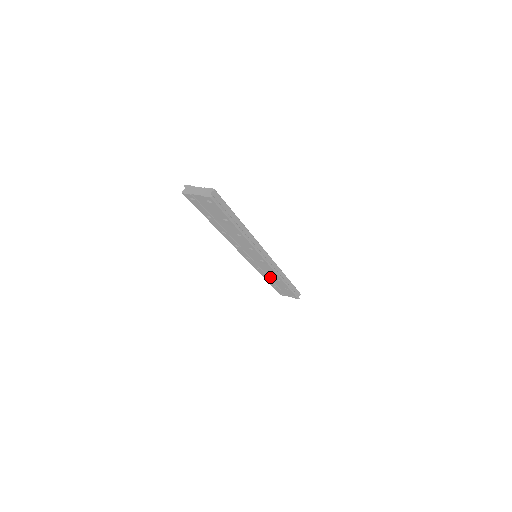
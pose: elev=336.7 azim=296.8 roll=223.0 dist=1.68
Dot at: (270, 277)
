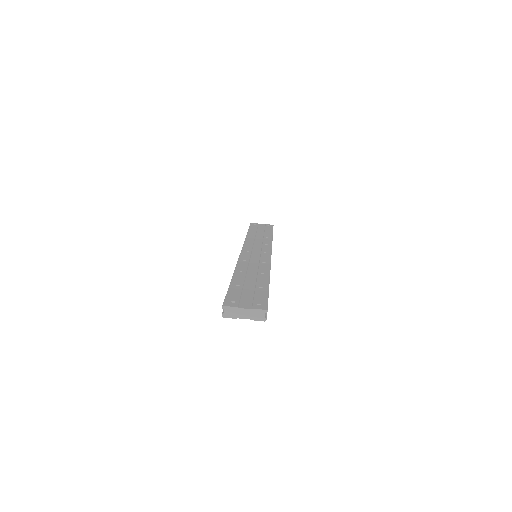
Dot at: occluded
